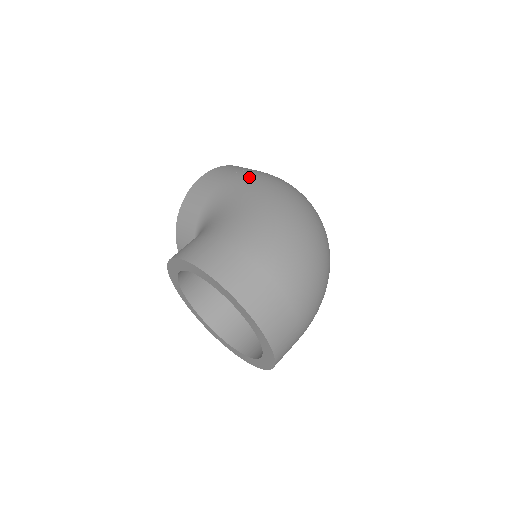
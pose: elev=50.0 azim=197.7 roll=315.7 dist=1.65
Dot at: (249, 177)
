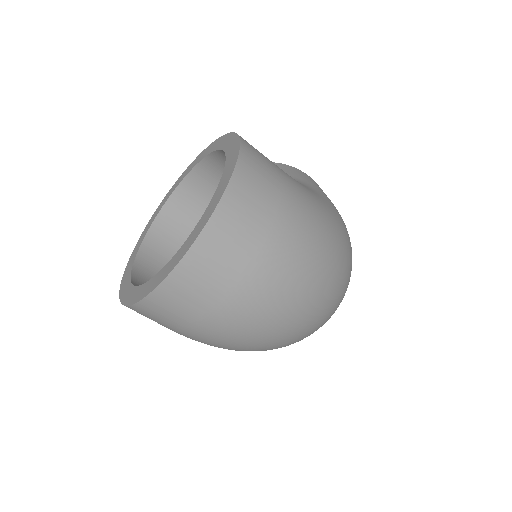
Dot at: occluded
